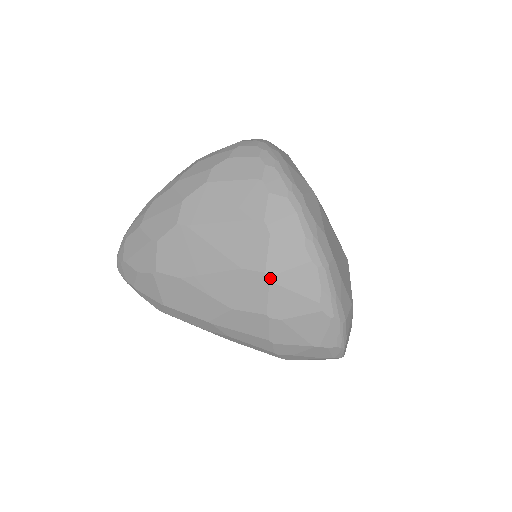
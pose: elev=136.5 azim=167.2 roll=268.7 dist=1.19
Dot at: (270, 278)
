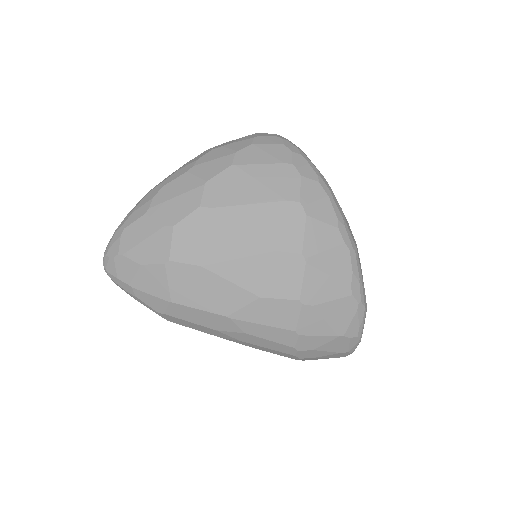
Dot at: (307, 260)
